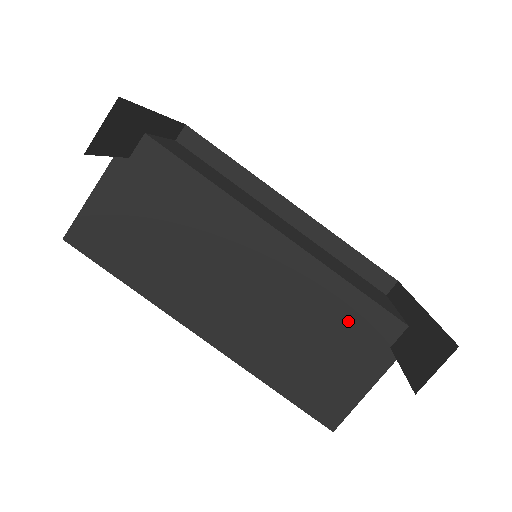
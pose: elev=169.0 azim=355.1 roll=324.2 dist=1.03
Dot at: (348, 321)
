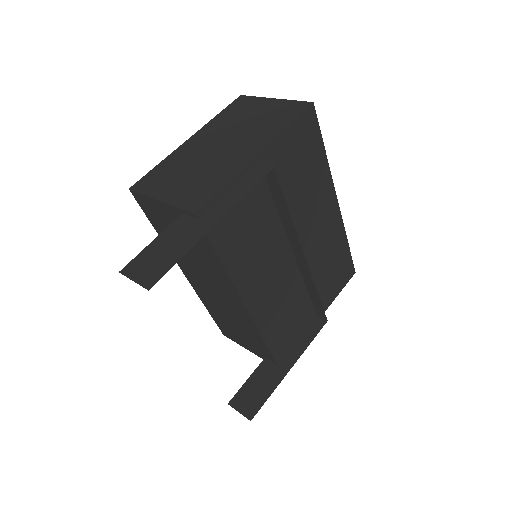
Dot at: (254, 340)
